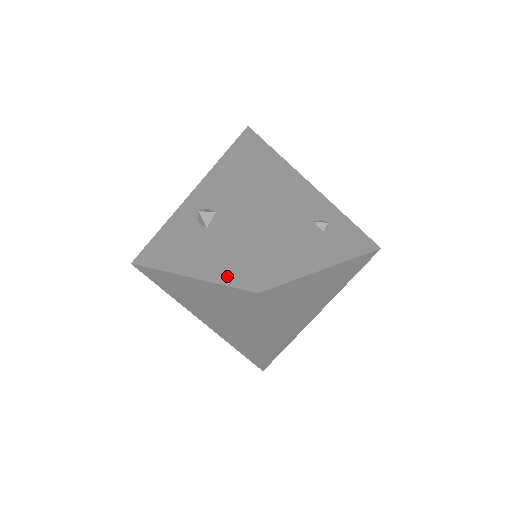
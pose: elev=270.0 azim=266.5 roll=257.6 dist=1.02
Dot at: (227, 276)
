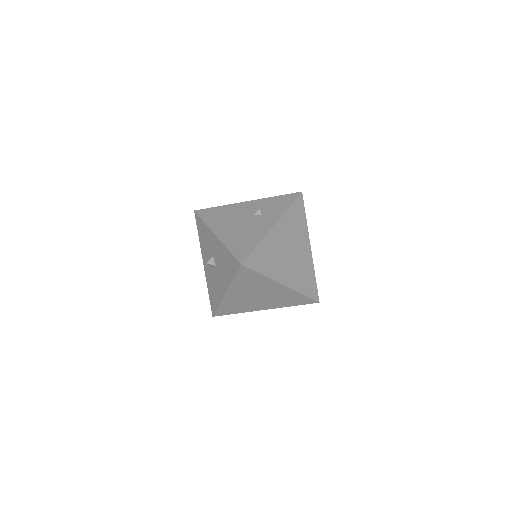
Dot at: (232, 273)
